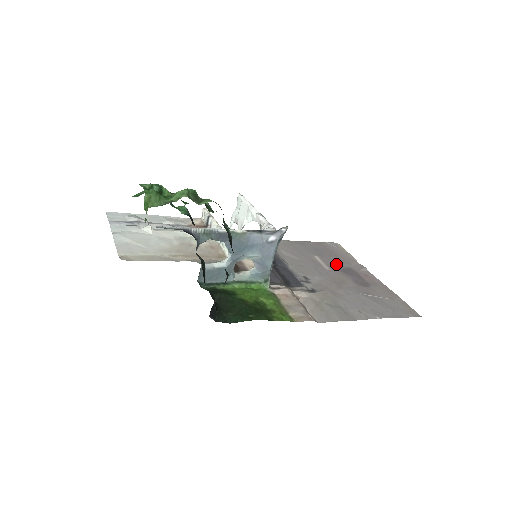
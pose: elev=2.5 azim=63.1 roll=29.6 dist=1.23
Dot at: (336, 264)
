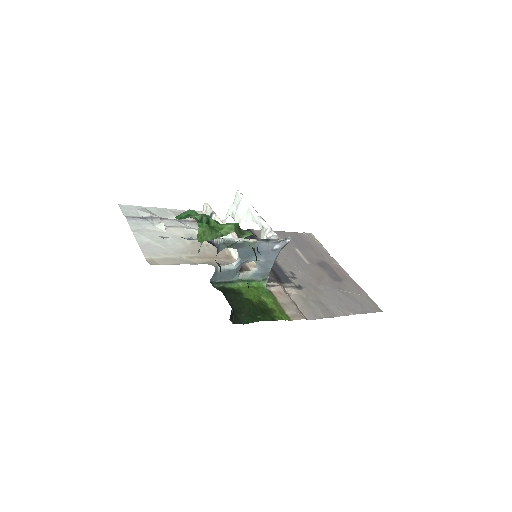
Dot at: (313, 257)
